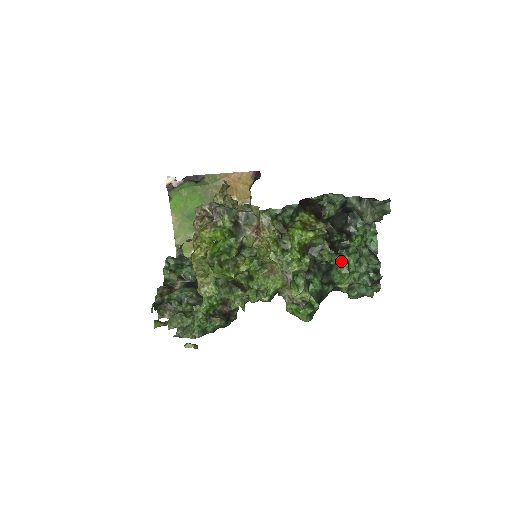
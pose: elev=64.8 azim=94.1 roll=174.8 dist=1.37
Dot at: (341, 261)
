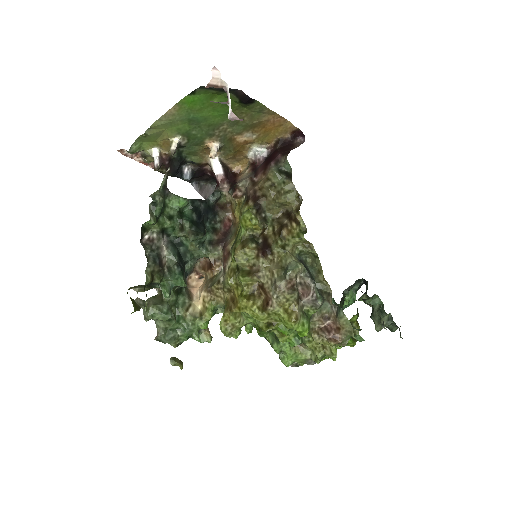
Dot at: occluded
